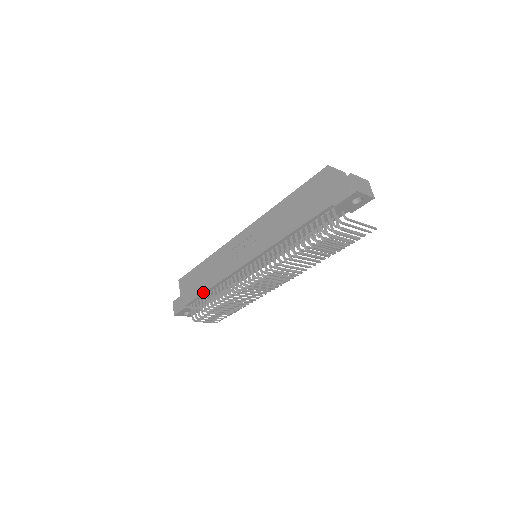
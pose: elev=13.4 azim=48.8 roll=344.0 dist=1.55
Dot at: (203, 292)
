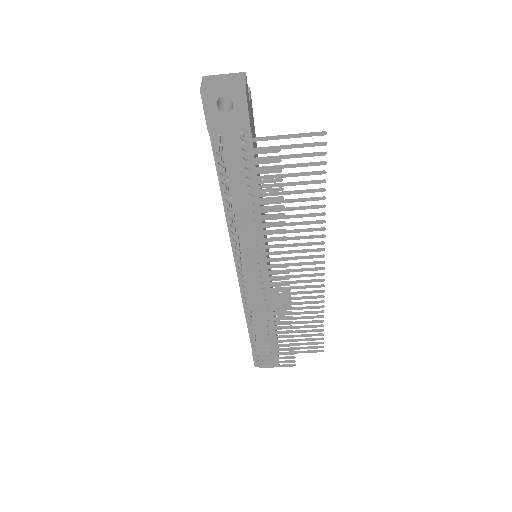
Dot at: (247, 326)
